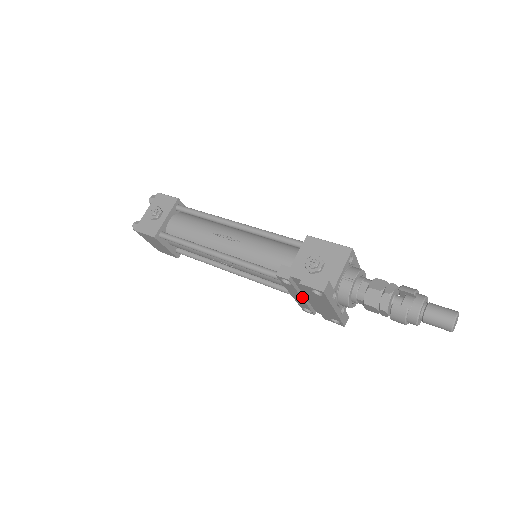
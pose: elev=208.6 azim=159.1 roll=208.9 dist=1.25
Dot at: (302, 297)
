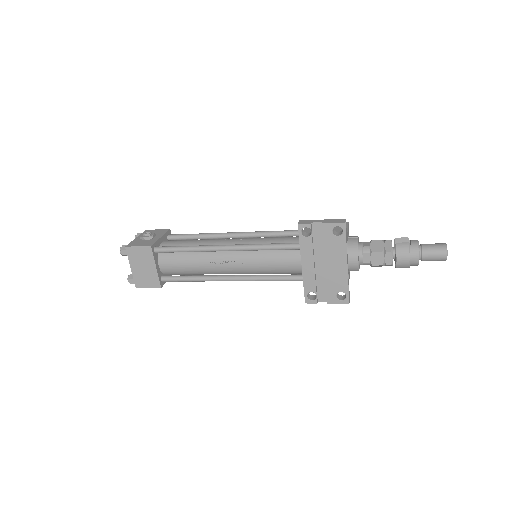
Dot at: (314, 262)
